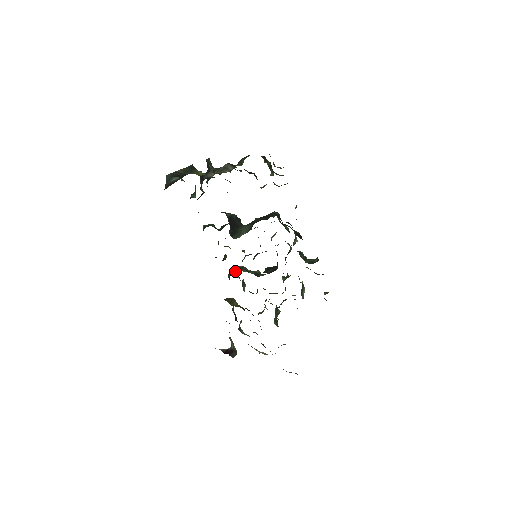
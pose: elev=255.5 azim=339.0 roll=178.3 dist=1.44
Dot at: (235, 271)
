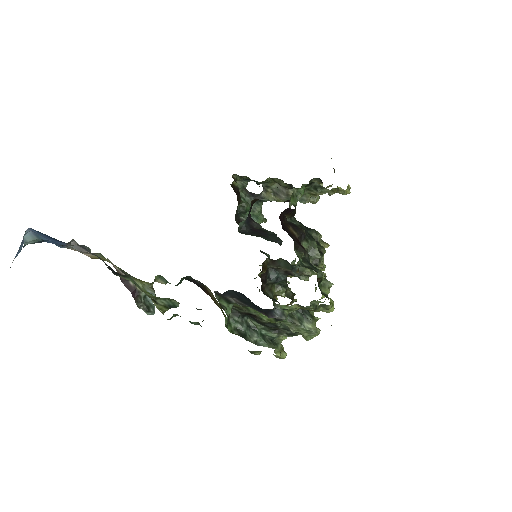
Dot at: occluded
